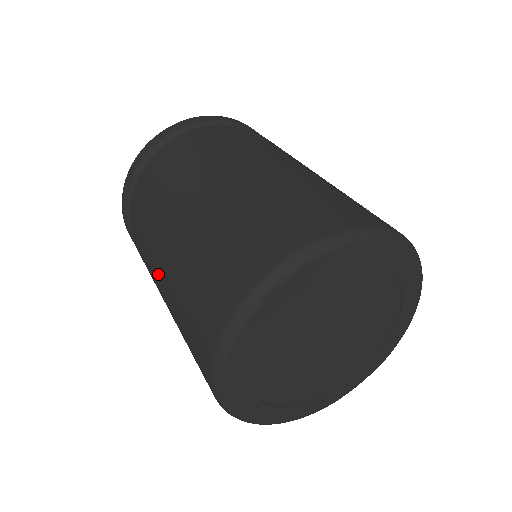
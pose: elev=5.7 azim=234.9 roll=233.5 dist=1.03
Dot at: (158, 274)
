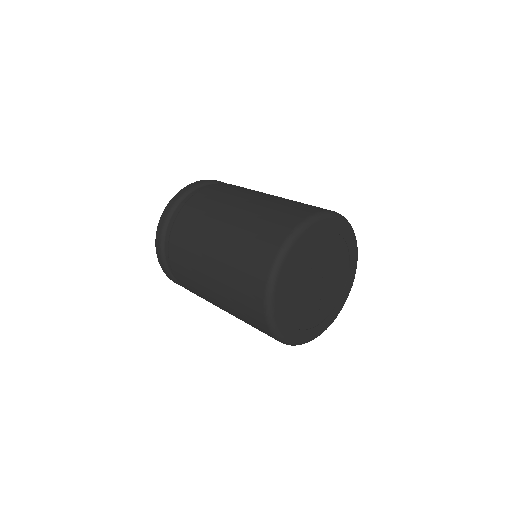
Dot at: (208, 287)
